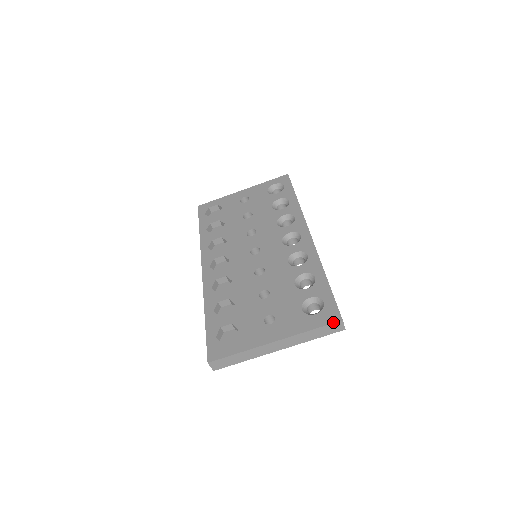
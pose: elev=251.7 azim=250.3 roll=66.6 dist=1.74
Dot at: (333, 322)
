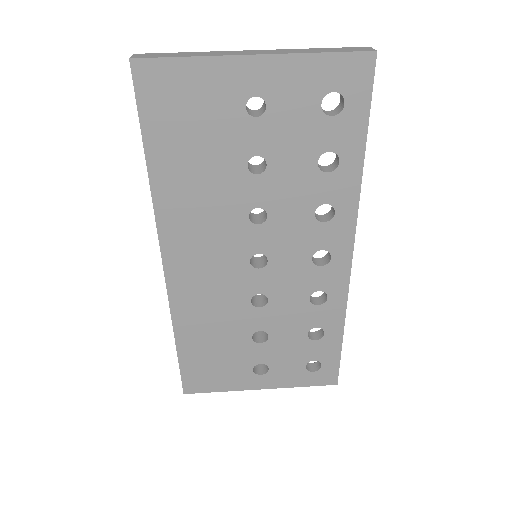
Dot at: occluded
